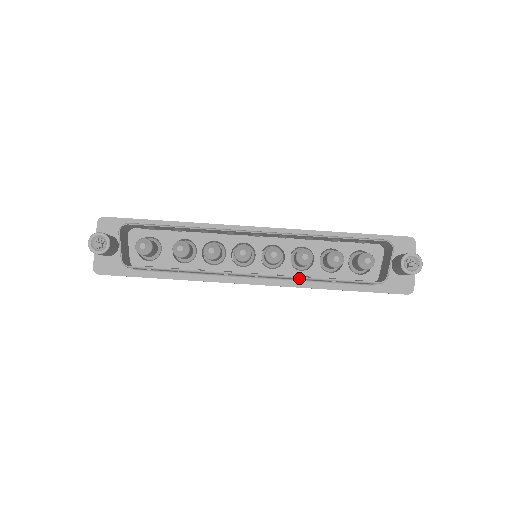
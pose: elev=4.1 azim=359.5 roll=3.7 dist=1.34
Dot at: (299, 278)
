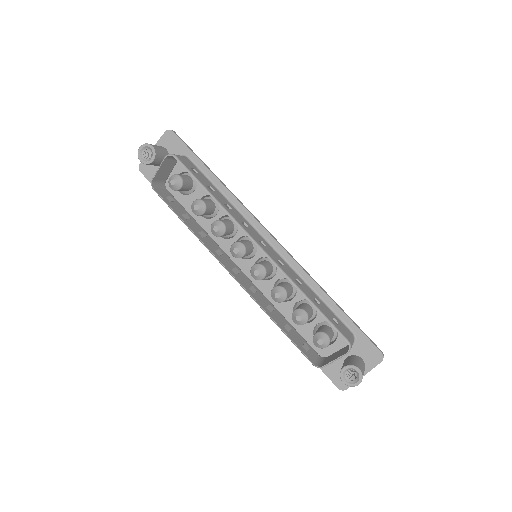
Dot at: occluded
